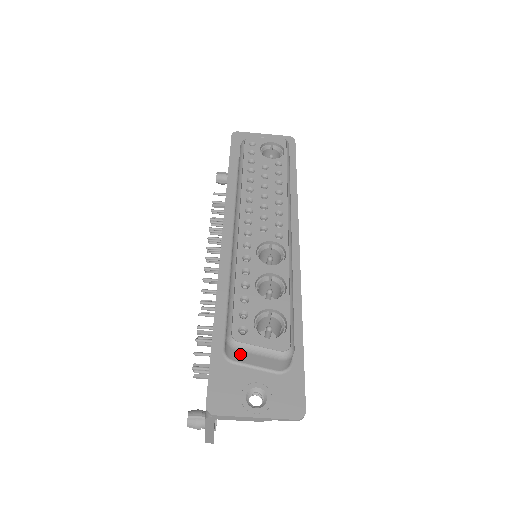
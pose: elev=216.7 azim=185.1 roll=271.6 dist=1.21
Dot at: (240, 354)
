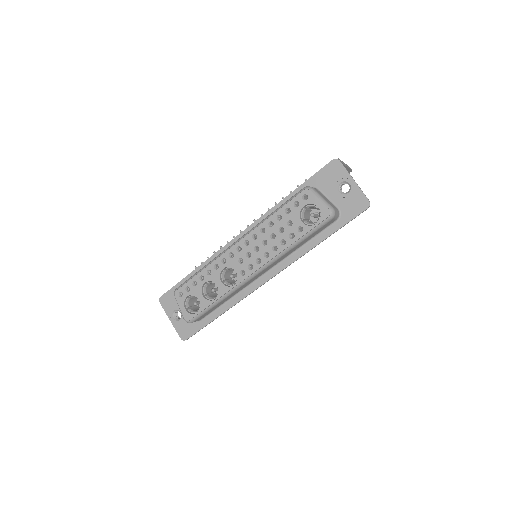
Dot at: occluded
